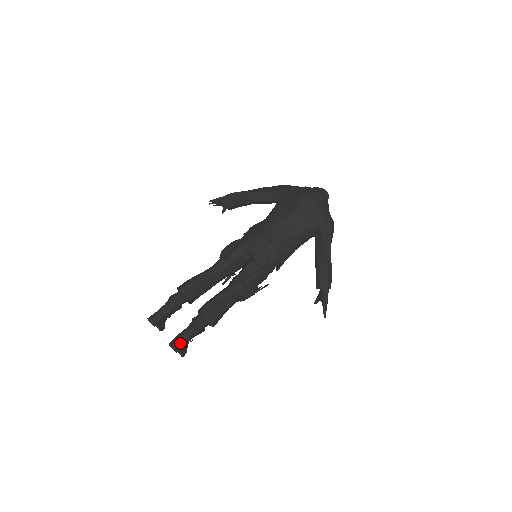
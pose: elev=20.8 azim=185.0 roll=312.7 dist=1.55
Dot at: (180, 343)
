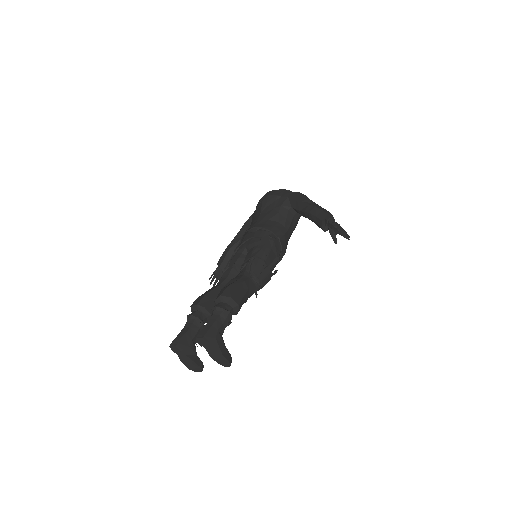
Dot at: (206, 330)
